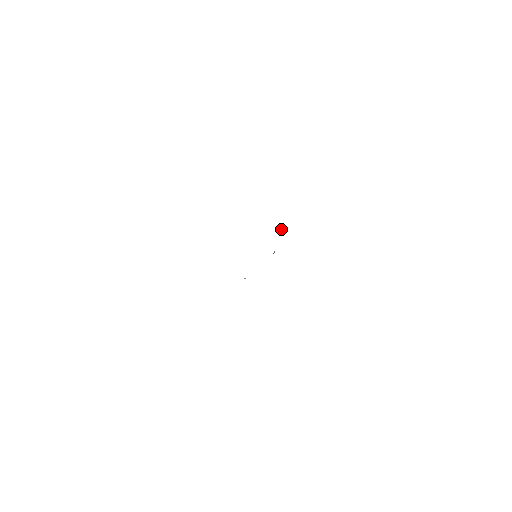
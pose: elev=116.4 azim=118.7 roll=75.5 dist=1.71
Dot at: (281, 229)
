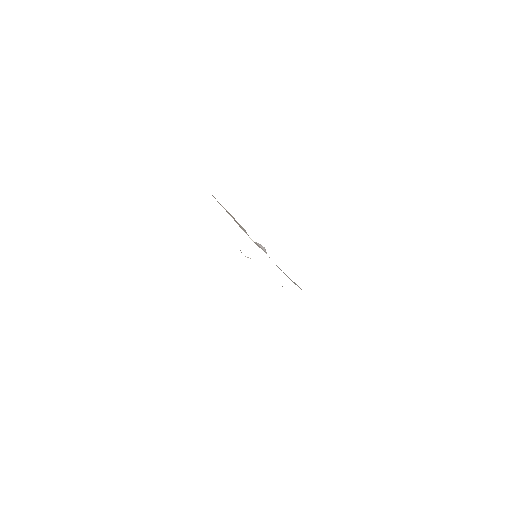
Dot at: occluded
